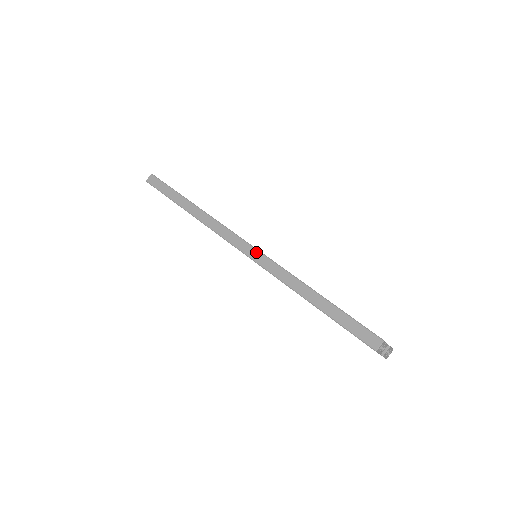
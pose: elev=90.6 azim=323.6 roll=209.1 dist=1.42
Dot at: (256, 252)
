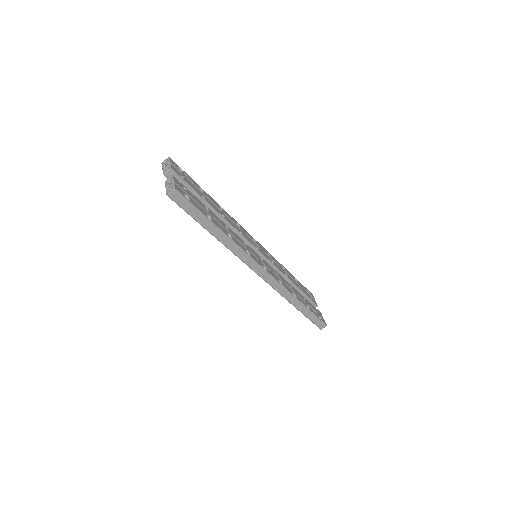
Dot at: (271, 279)
